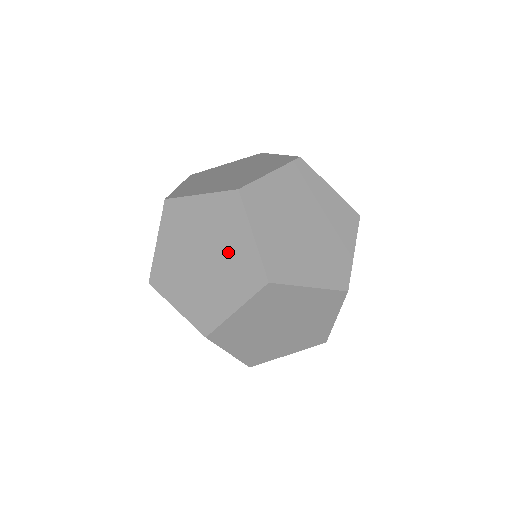
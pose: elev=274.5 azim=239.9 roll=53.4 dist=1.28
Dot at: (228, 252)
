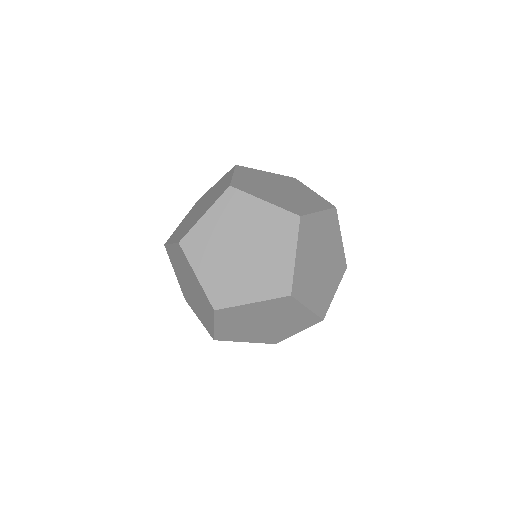
Dot at: (195, 286)
